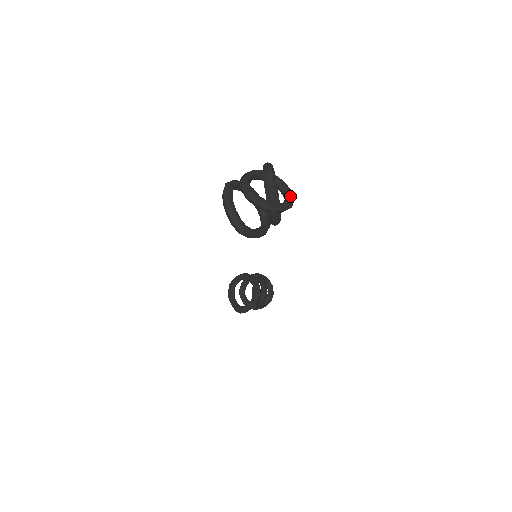
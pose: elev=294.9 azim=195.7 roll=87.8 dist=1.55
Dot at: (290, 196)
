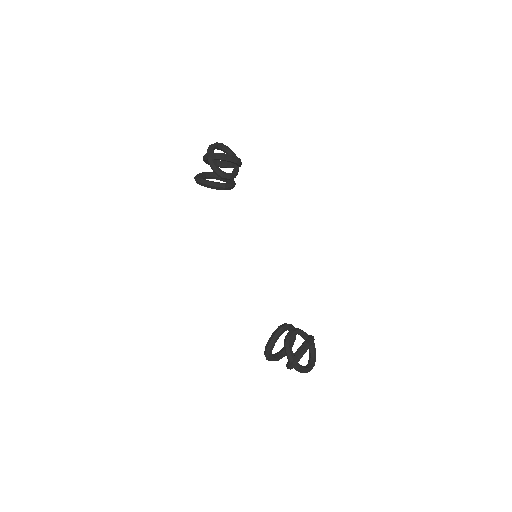
Dot at: (230, 155)
